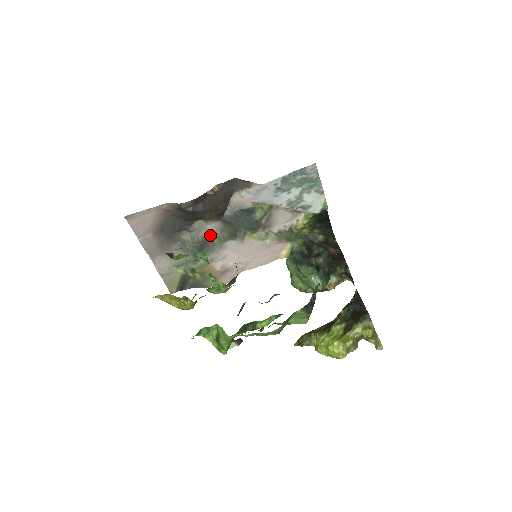
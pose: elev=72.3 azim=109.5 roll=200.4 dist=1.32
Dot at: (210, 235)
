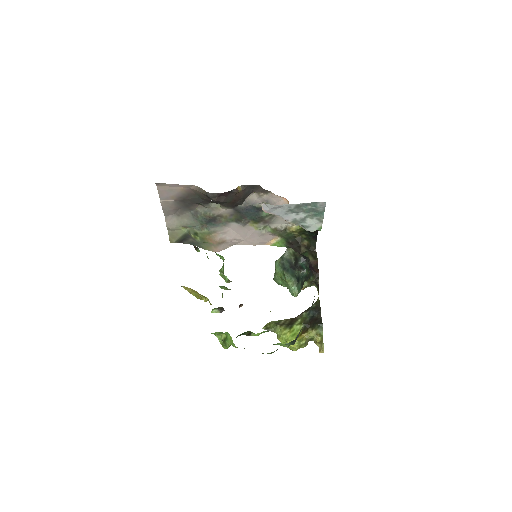
Dot at: (220, 215)
